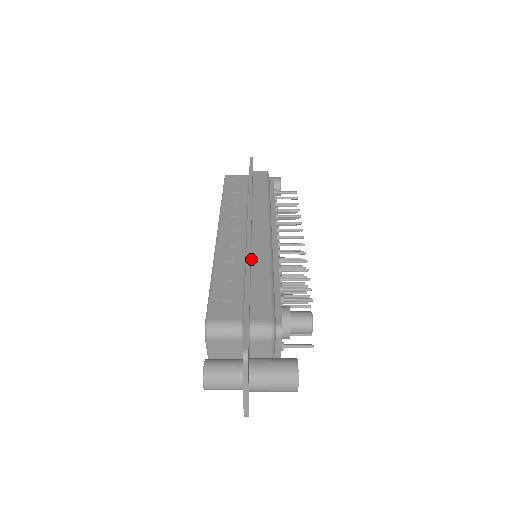
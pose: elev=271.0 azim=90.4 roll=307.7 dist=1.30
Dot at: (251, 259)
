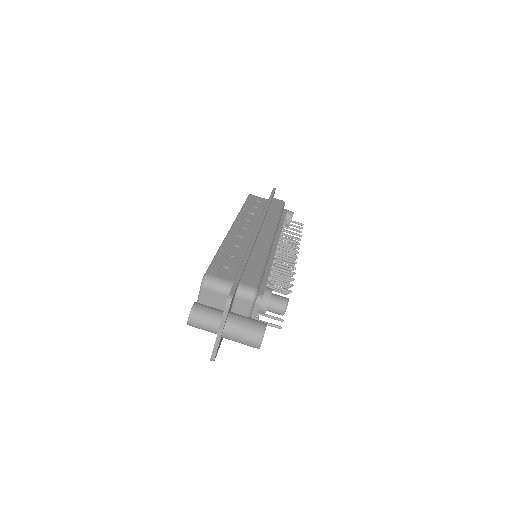
Dot at: (253, 248)
